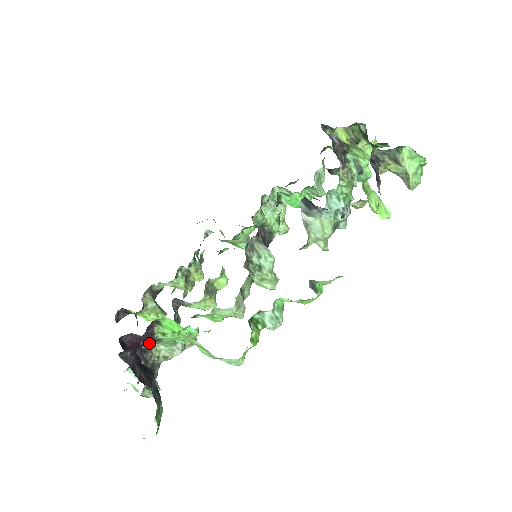
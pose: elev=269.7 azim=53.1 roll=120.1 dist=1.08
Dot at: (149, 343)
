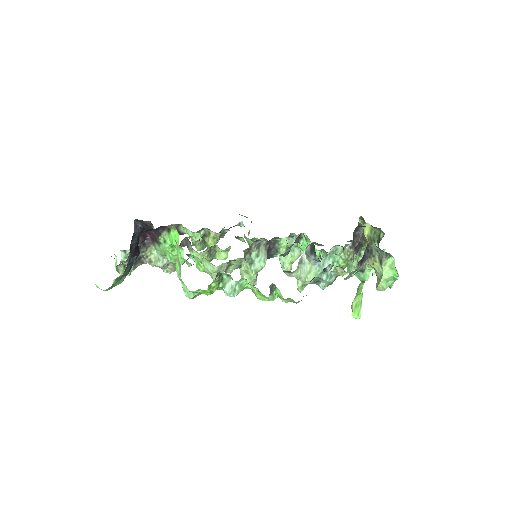
Dot at: (151, 242)
